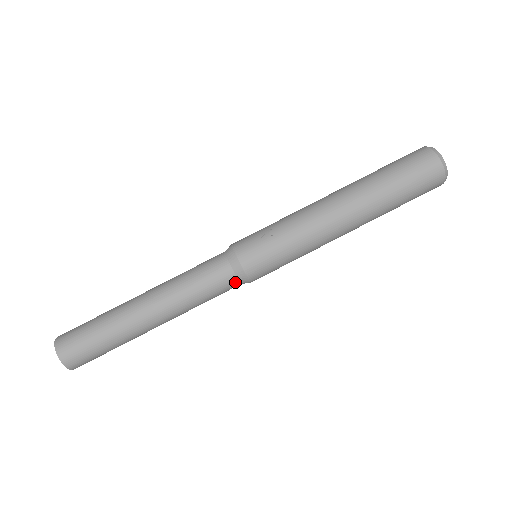
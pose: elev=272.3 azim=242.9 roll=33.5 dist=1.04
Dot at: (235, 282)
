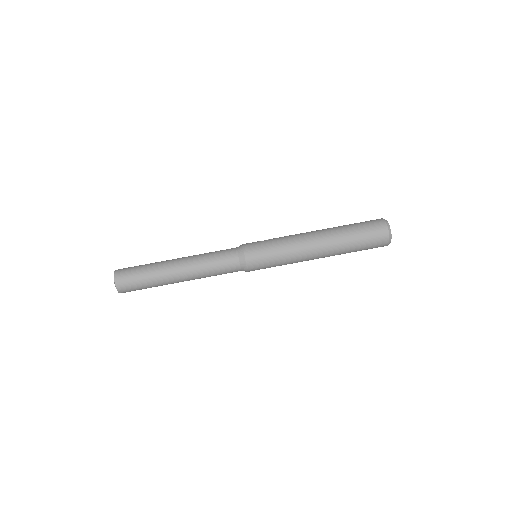
Dot at: (236, 258)
